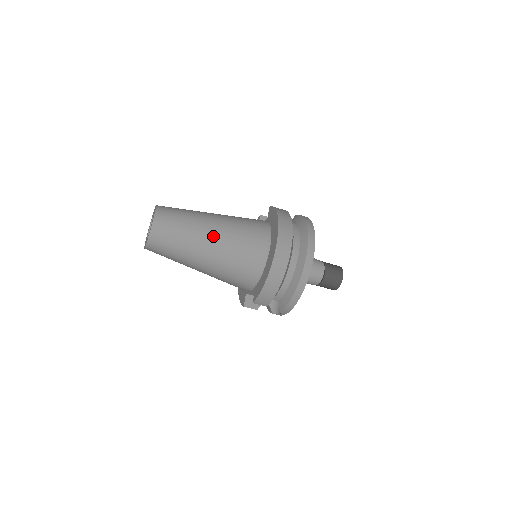
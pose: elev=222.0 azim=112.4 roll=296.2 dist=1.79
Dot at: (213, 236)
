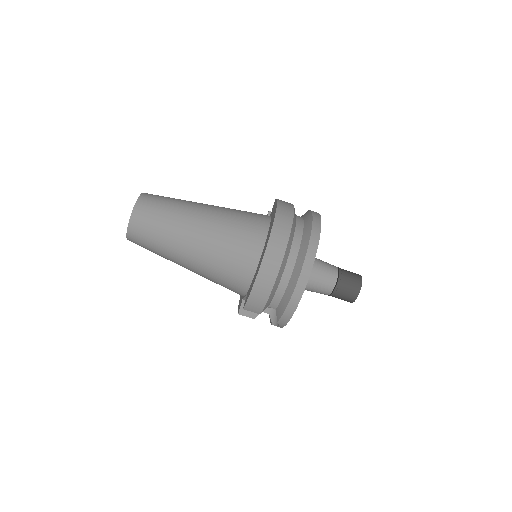
Dot at: (199, 227)
